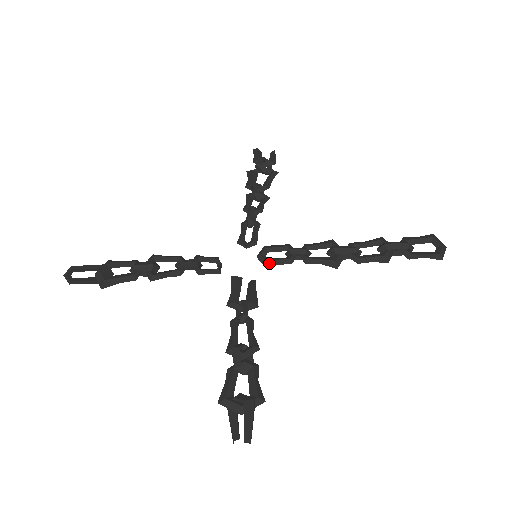
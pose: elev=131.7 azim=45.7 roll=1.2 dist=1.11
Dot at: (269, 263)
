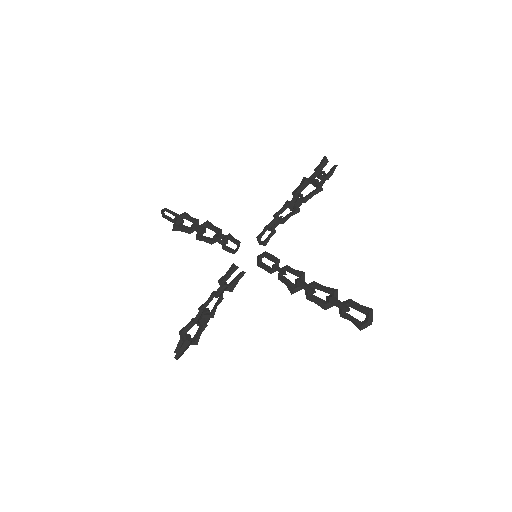
Dot at: (260, 265)
